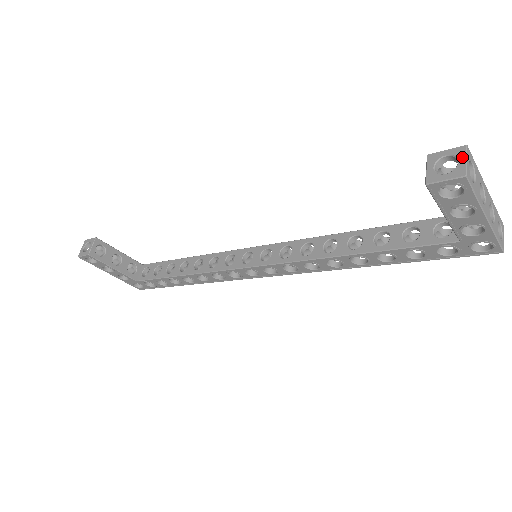
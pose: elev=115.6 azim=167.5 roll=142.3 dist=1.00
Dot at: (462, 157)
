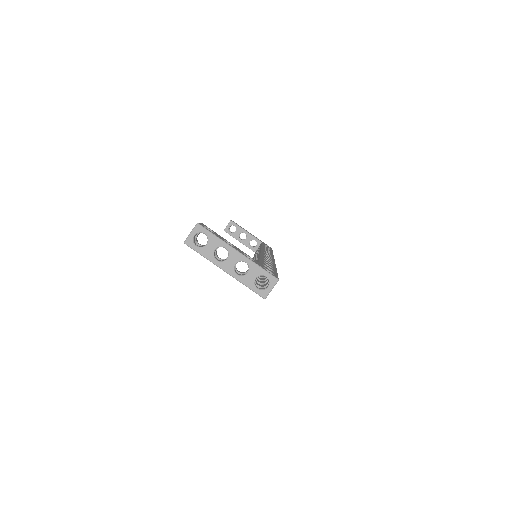
Dot at: (192, 230)
